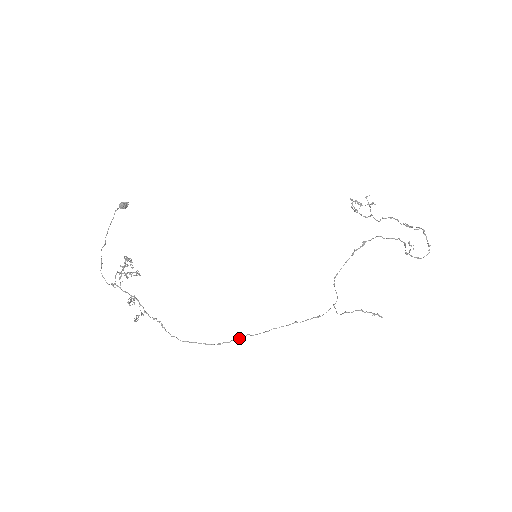
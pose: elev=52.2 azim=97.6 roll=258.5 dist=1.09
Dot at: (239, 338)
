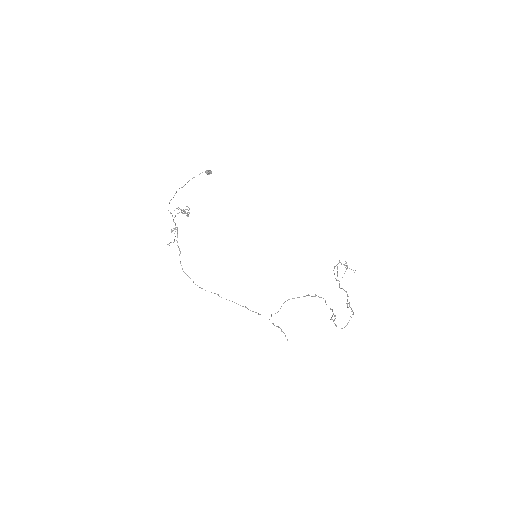
Dot at: occluded
